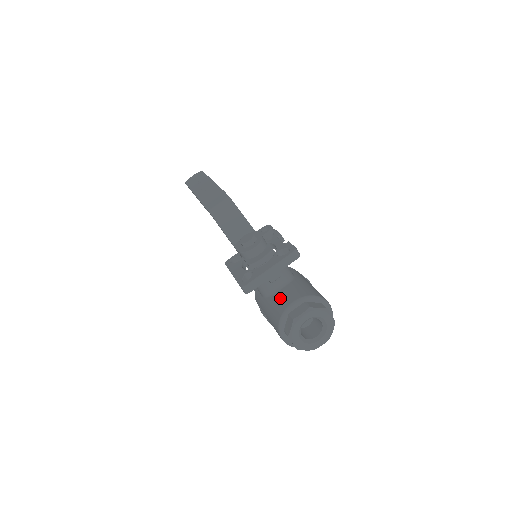
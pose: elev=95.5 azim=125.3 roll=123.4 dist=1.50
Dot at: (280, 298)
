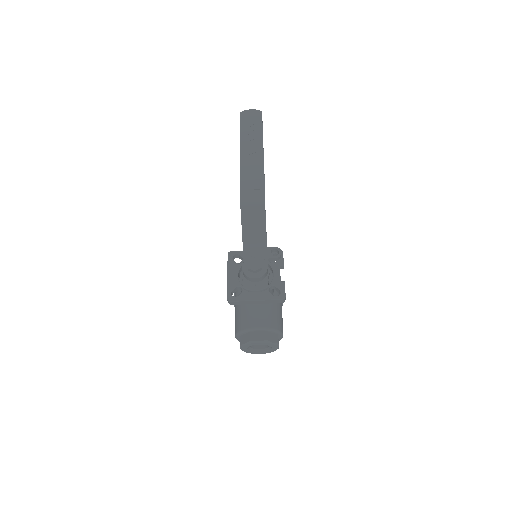
Dot at: (252, 313)
